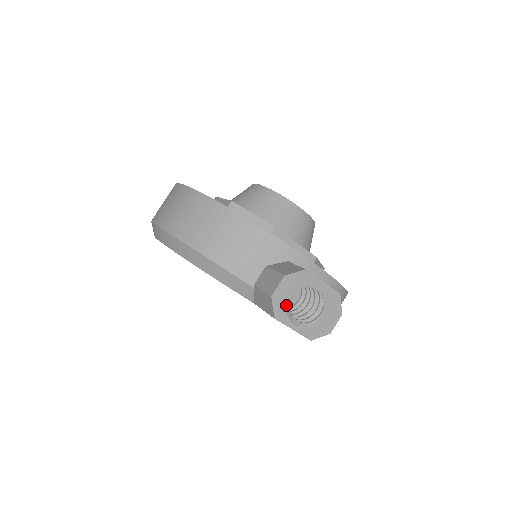
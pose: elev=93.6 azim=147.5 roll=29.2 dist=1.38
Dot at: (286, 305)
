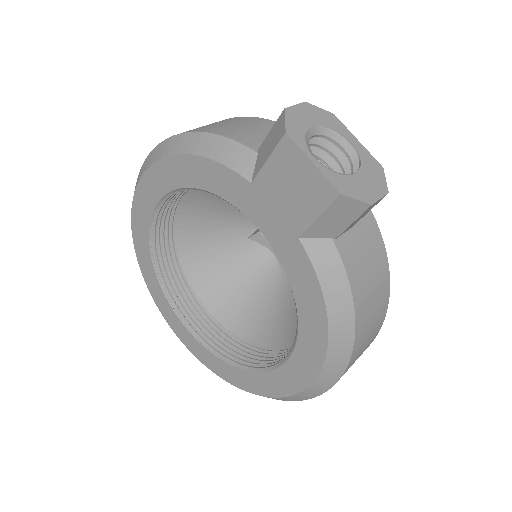
Dot at: (304, 130)
